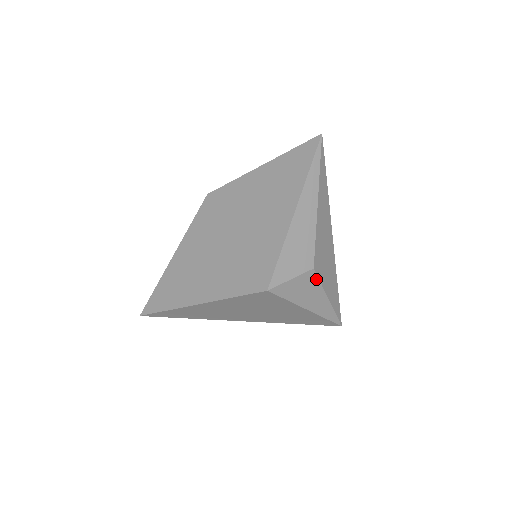
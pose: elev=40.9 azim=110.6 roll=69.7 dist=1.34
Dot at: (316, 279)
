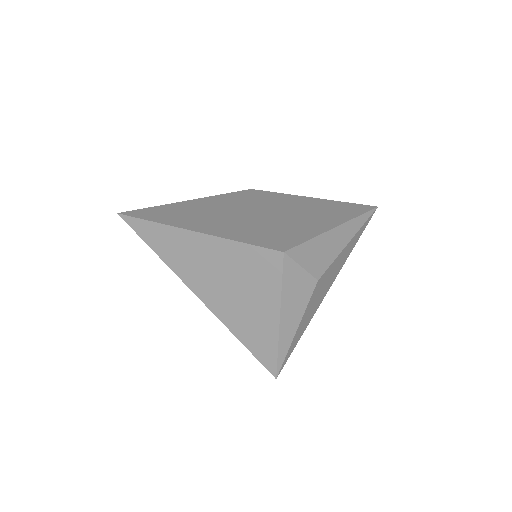
Dot at: (310, 294)
